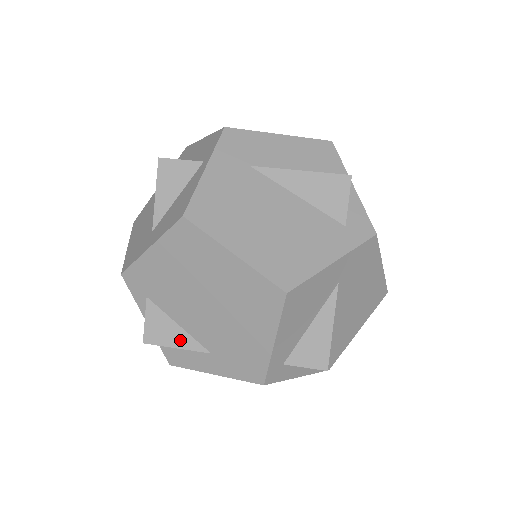
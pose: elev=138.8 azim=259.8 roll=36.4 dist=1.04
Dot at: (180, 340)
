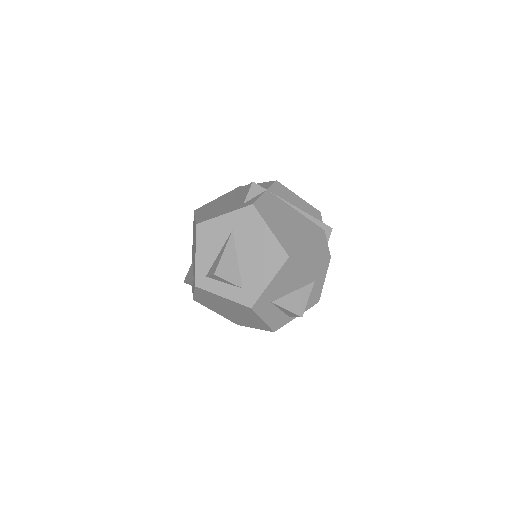
Dot at: (191, 277)
